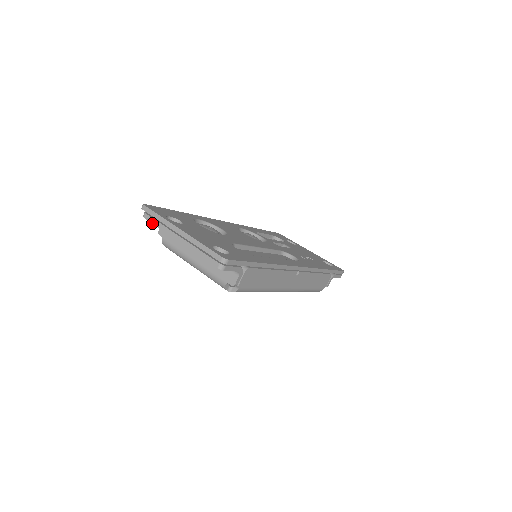
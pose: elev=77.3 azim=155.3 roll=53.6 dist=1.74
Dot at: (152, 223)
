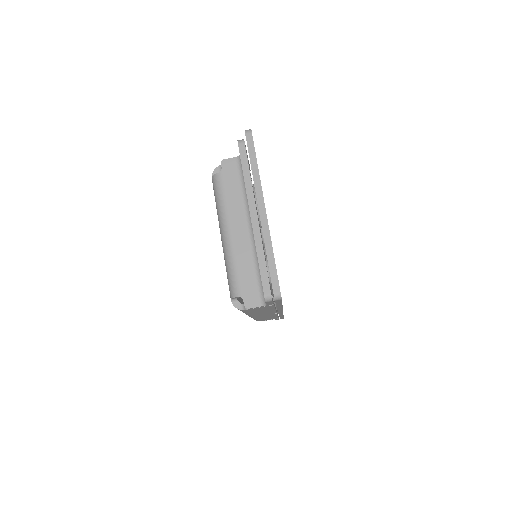
Dot at: (242, 162)
